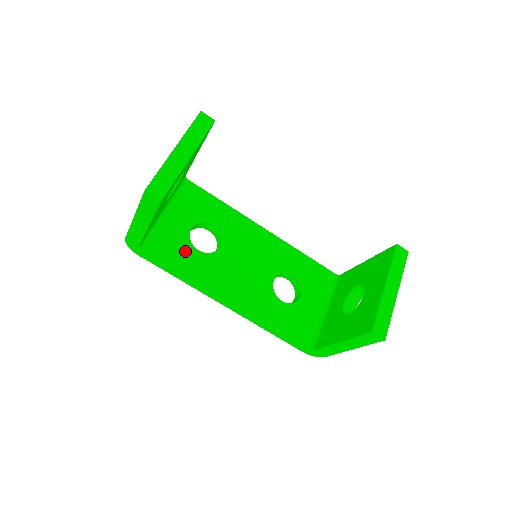
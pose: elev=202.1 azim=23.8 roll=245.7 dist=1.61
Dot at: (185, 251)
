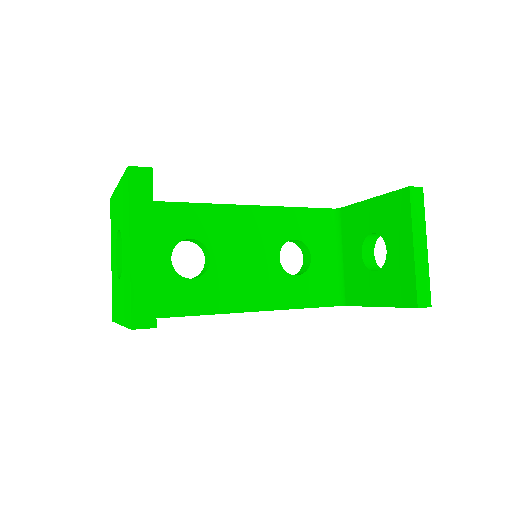
Dot at: (179, 289)
